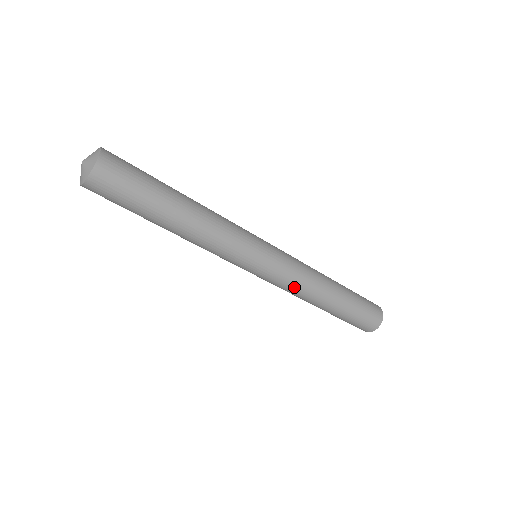
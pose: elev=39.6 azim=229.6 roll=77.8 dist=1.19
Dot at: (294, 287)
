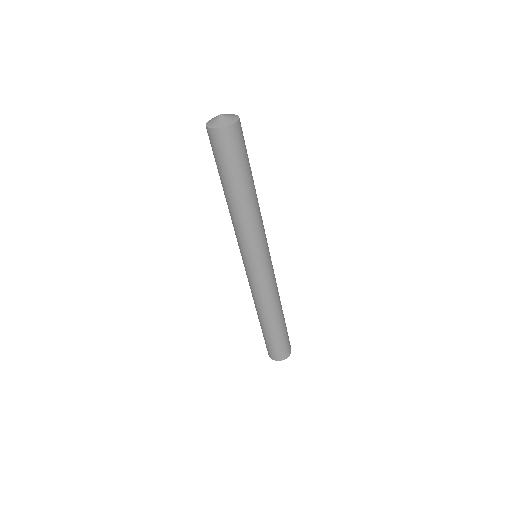
Dot at: (263, 294)
